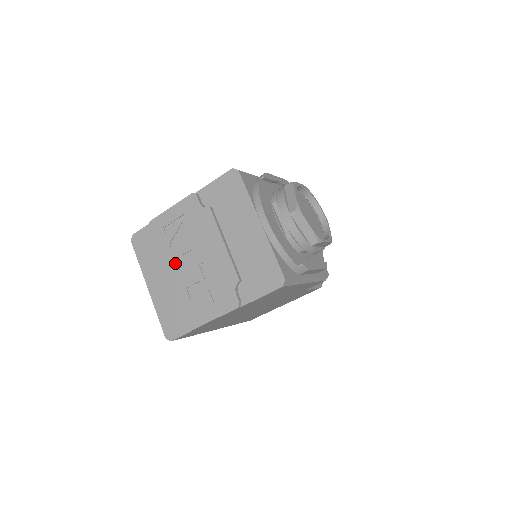
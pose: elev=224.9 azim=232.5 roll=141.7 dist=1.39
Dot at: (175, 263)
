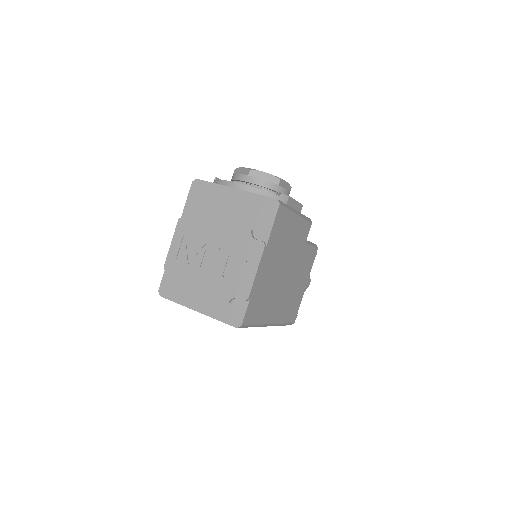
Dot at: (201, 270)
